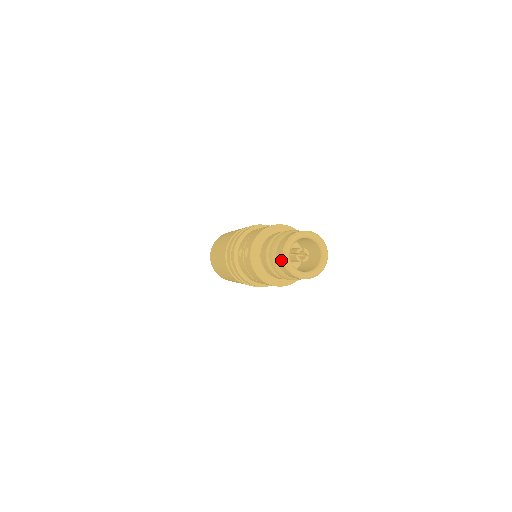
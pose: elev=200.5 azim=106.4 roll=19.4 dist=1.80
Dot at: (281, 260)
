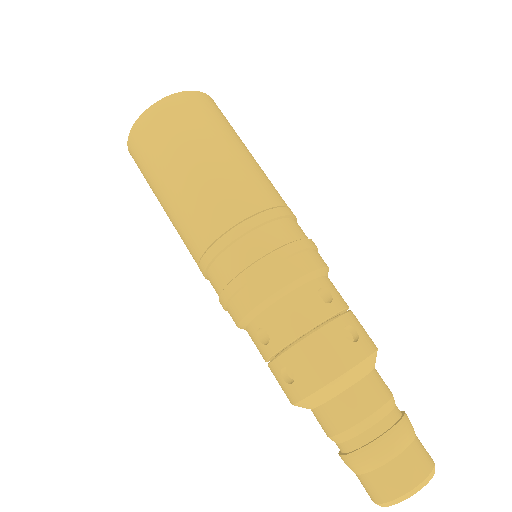
Dot at: (372, 497)
